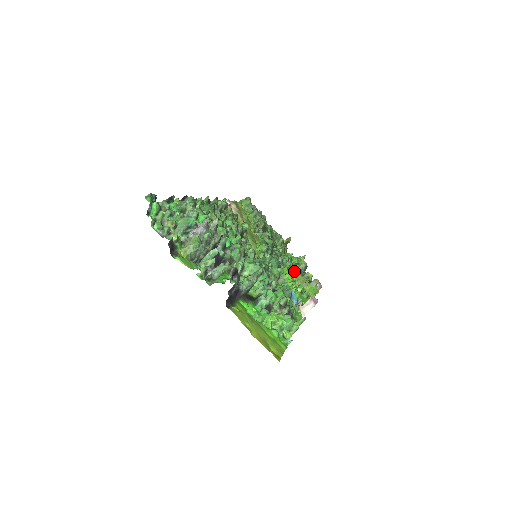
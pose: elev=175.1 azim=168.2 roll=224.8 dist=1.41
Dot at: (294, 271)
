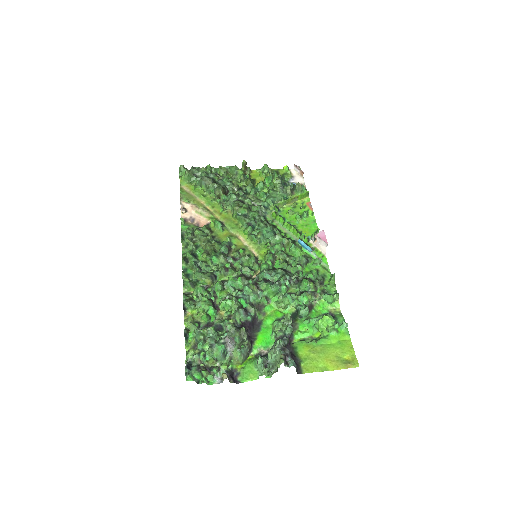
Dot at: (279, 203)
